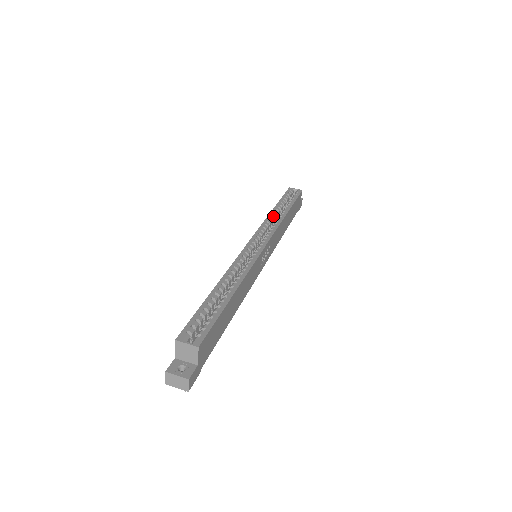
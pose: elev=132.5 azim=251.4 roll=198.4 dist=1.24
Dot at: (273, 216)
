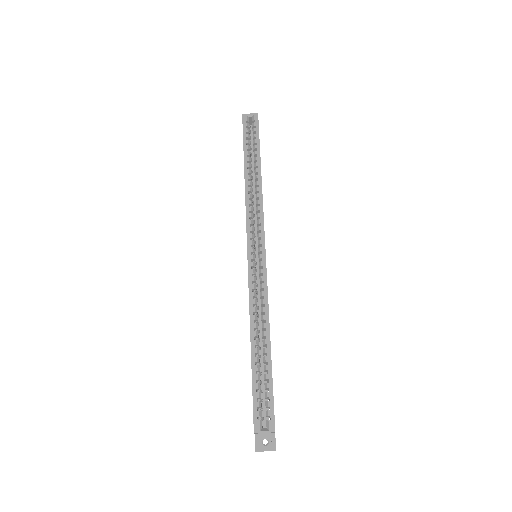
Dot at: (250, 190)
